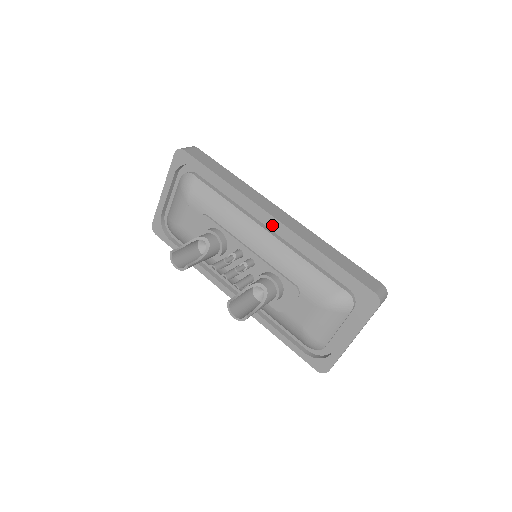
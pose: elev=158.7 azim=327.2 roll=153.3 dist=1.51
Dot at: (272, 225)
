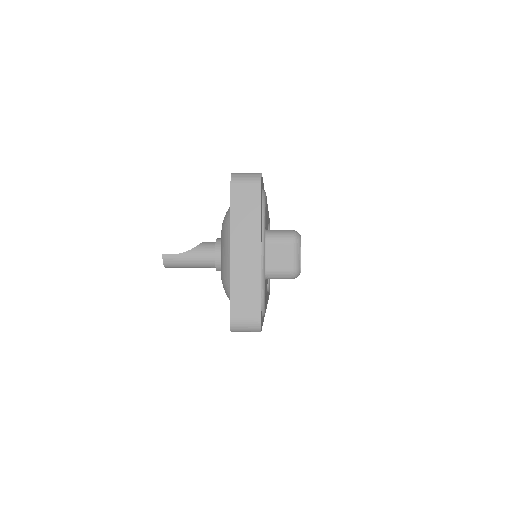
Dot at: occluded
